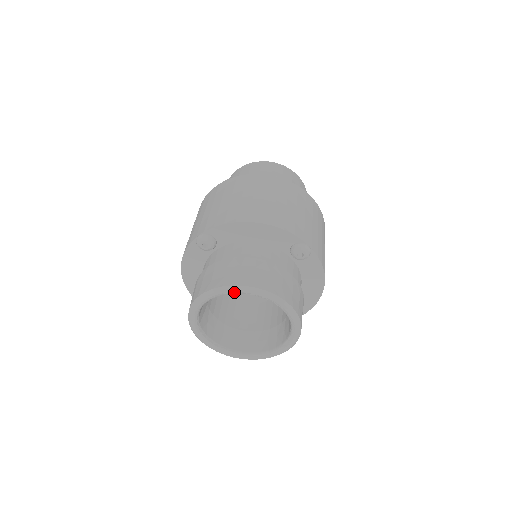
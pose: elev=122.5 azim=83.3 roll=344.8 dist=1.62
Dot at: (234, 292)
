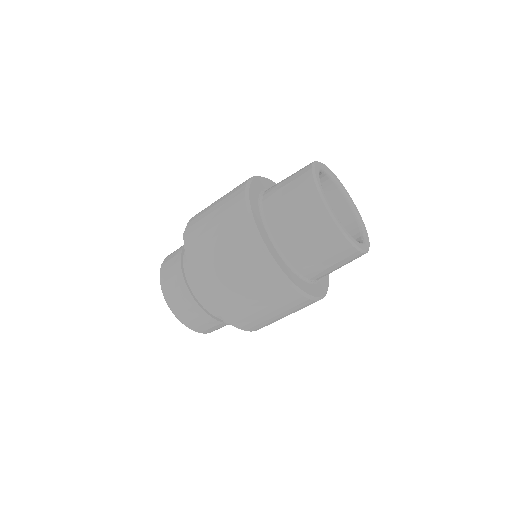
Dot at: occluded
